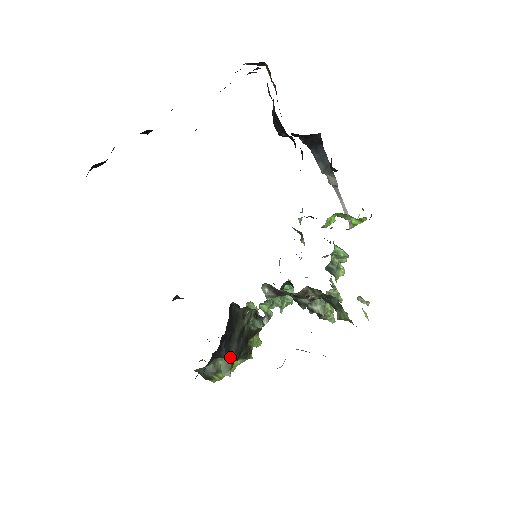
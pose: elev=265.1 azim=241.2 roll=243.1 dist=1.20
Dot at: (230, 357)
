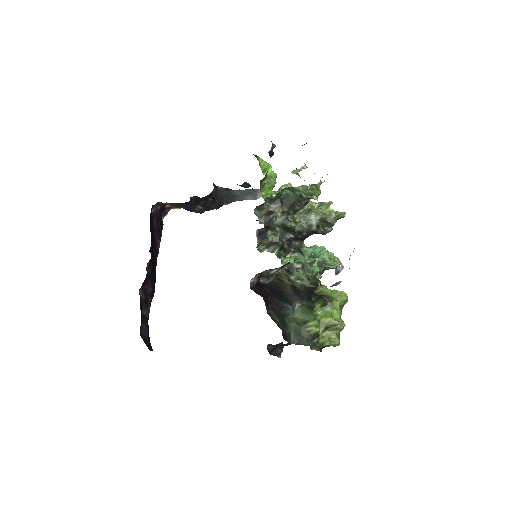
Dot at: (302, 307)
